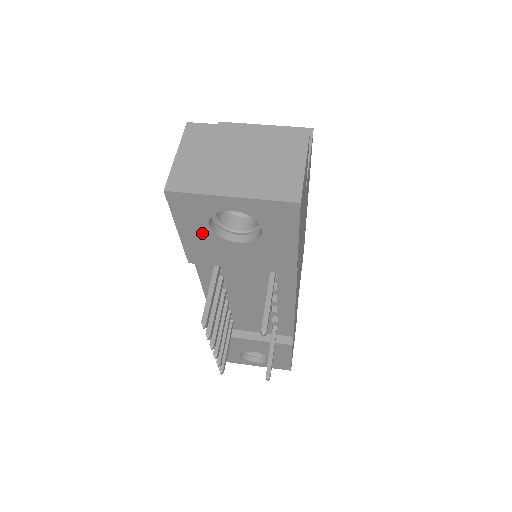
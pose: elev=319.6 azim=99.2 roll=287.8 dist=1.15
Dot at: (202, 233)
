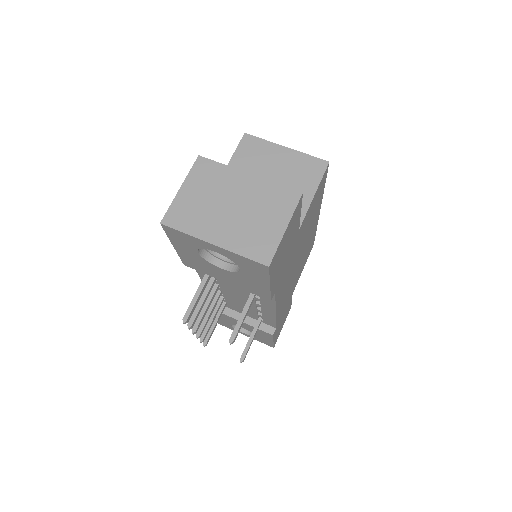
Dot at: (193, 254)
